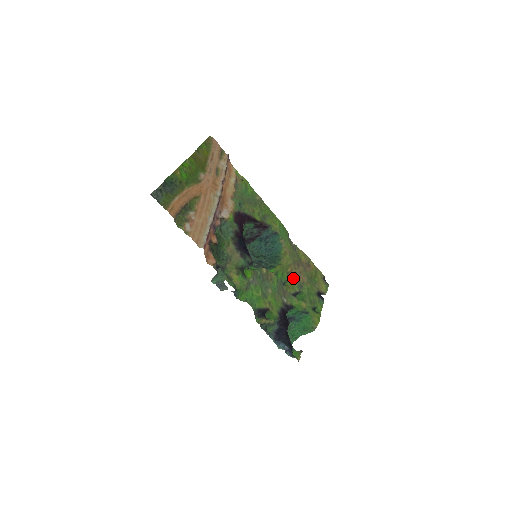
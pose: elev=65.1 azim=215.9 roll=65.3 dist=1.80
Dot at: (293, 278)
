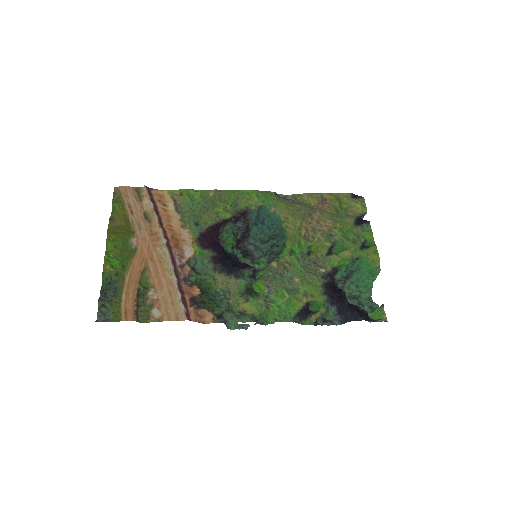
Dot at: (314, 236)
